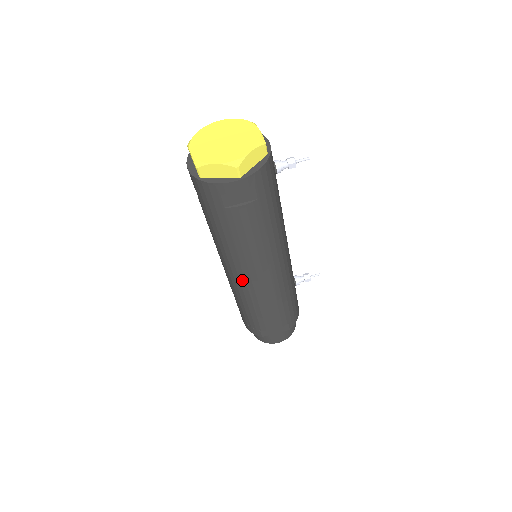
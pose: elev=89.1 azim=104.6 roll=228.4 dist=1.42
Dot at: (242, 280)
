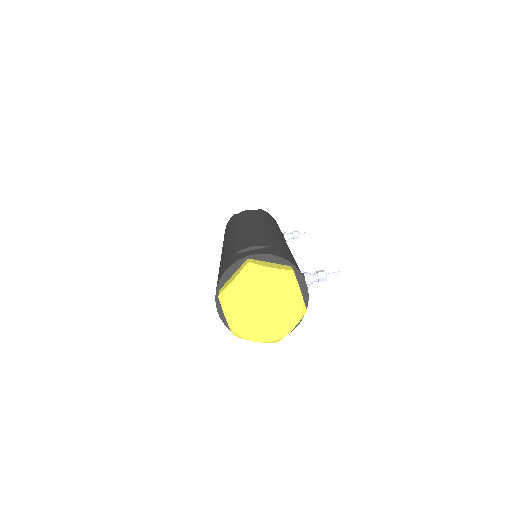
Dot at: occluded
